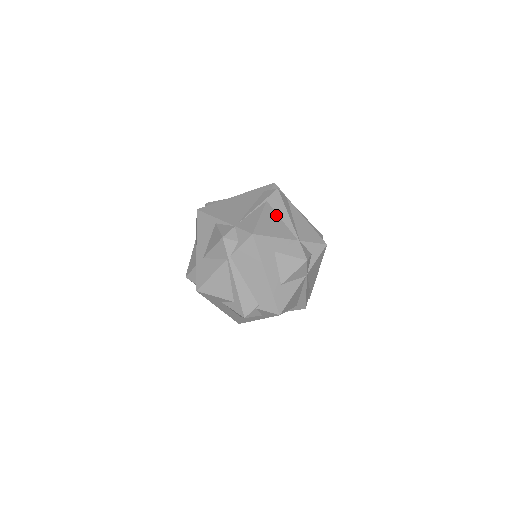
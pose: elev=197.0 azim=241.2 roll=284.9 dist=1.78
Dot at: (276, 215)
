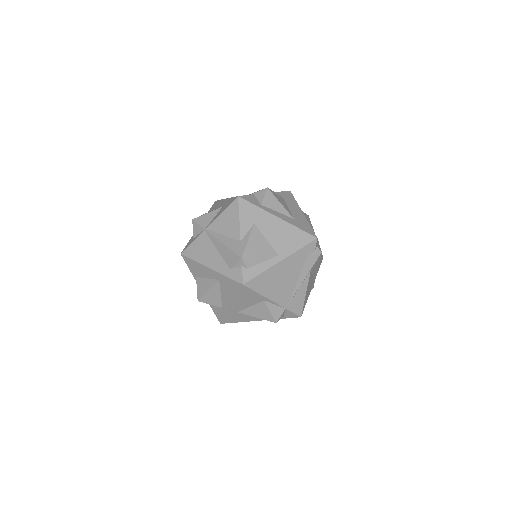
Dot at: occluded
